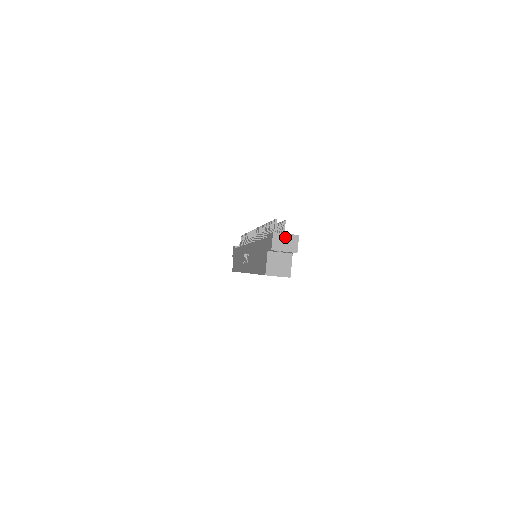
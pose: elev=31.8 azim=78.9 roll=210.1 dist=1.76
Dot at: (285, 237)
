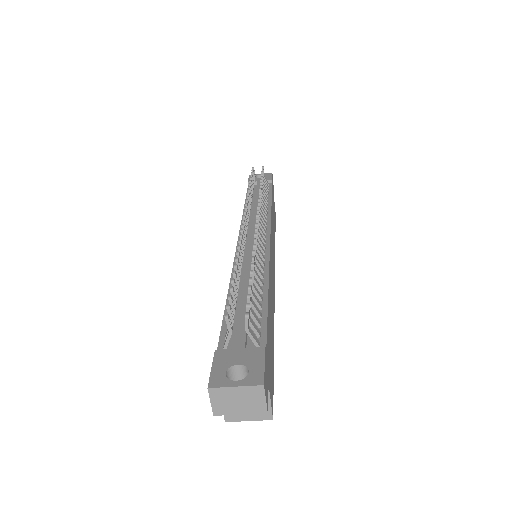
Dot at: (235, 392)
